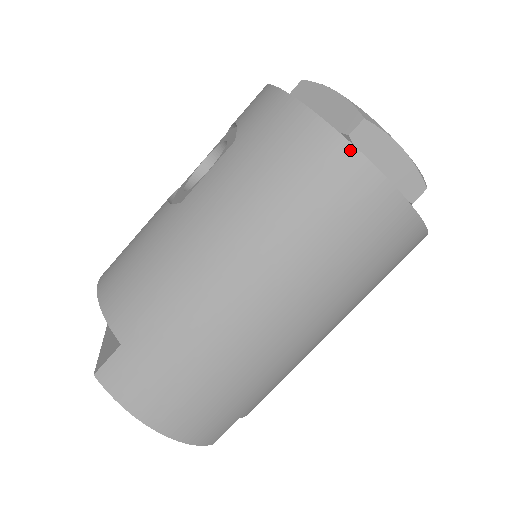
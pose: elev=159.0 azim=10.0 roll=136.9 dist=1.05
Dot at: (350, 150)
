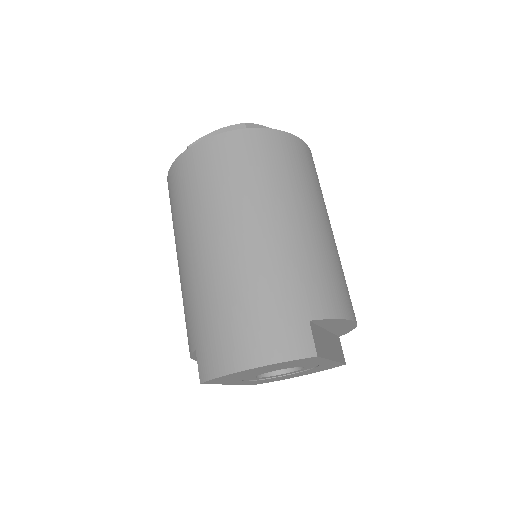
Dot at: (182, 156)
